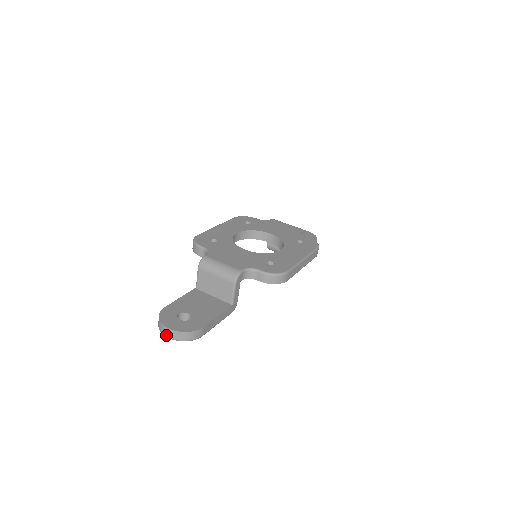
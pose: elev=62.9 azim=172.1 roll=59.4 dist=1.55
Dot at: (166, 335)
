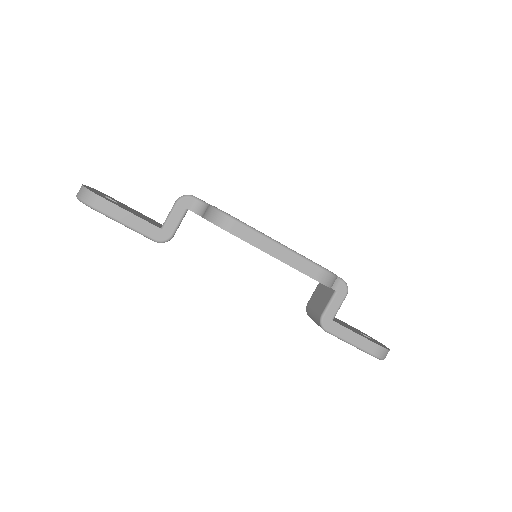
Dot at: occluded
